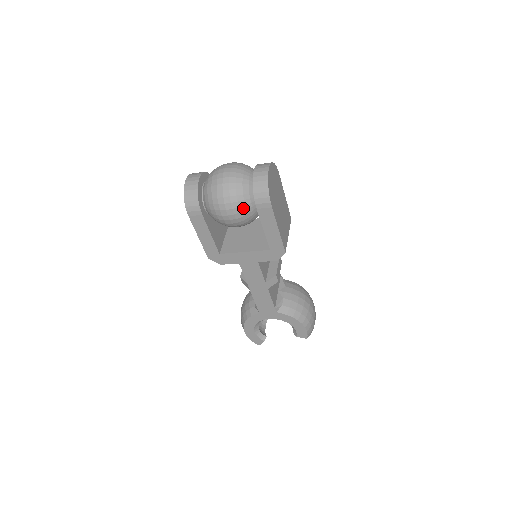
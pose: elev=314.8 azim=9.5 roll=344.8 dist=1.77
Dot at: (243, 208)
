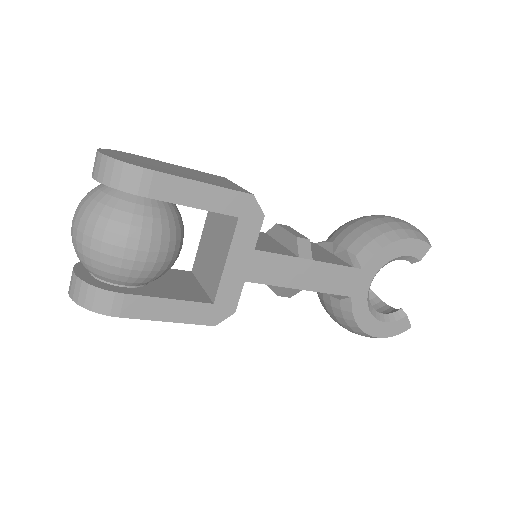
Dot at: (136, 220)
